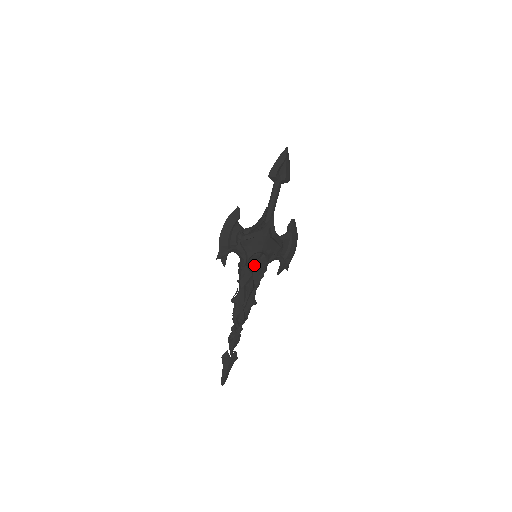
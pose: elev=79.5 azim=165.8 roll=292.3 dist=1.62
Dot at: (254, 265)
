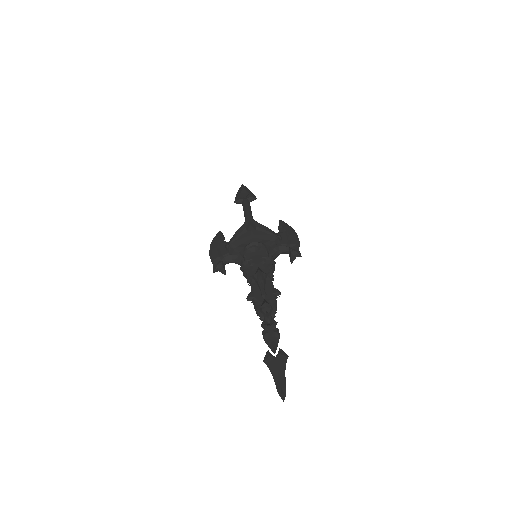
Dot at: (254, 258)
